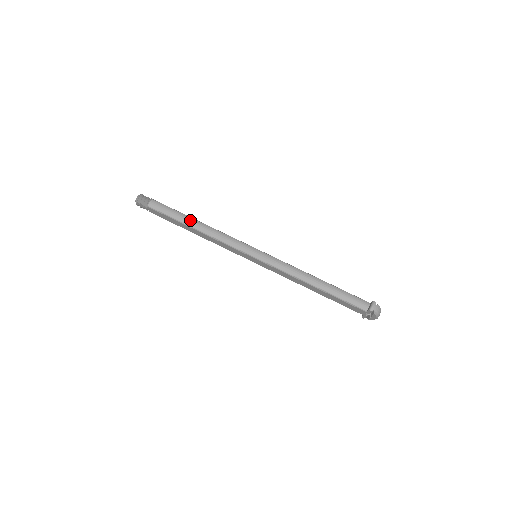
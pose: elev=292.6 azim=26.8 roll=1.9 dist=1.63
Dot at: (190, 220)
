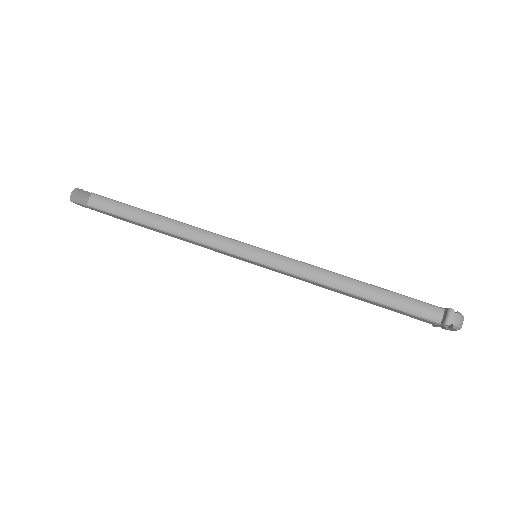
Dot at: (150, 217)
